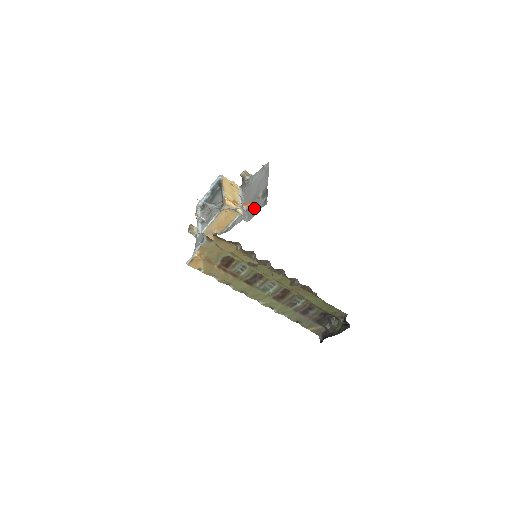
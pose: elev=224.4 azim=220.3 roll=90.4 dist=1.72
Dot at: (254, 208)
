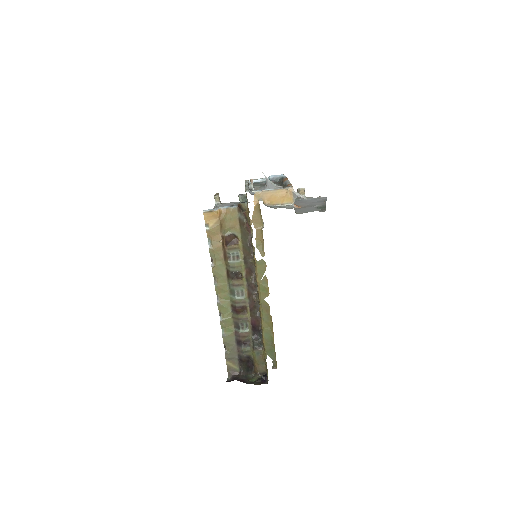
Dot at: (306, 209)
